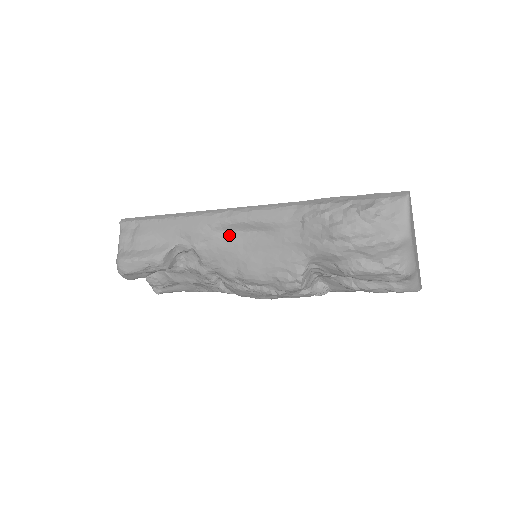
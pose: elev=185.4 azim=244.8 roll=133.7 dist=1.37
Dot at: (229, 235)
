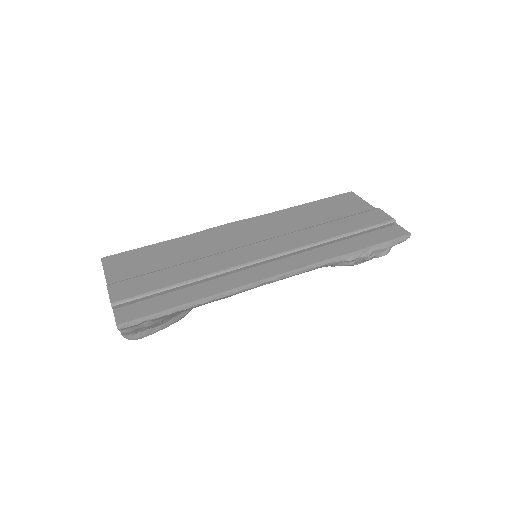
Dot at: occluded
